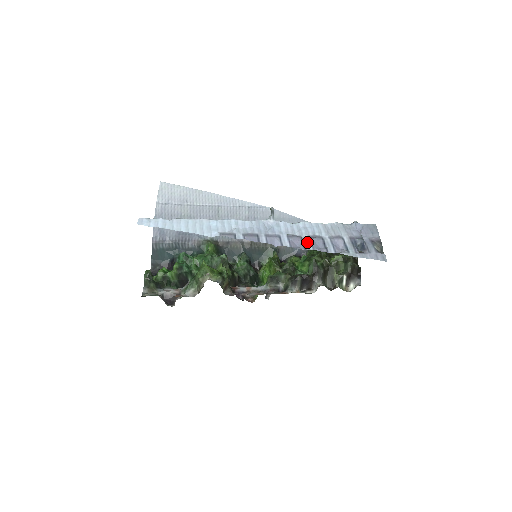
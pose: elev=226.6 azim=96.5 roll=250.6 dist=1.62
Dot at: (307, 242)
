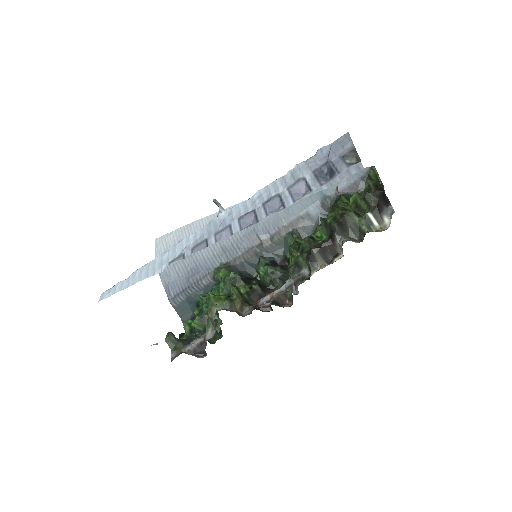
Dot at: (260, 212)
